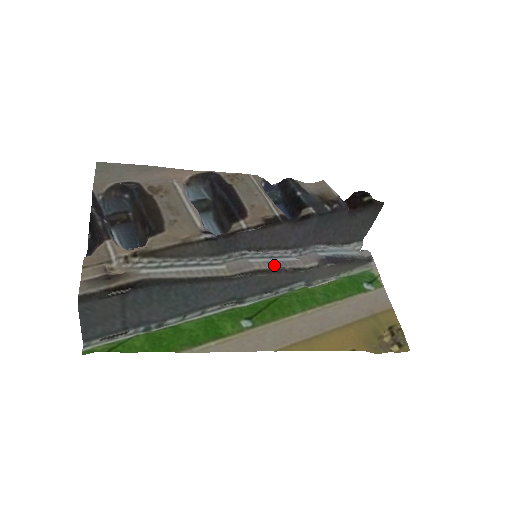
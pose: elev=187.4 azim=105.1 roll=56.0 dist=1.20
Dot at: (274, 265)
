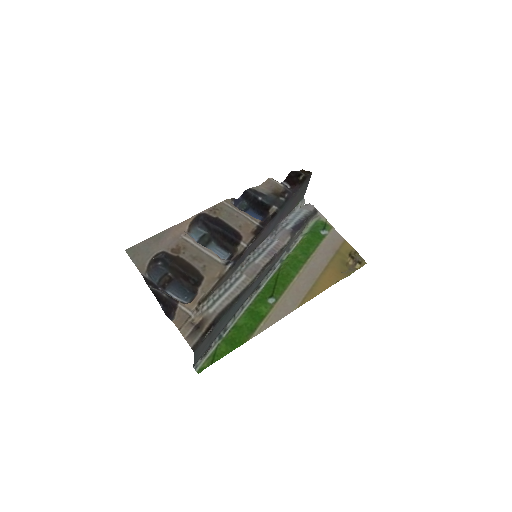
Dot at: (270, 256)
